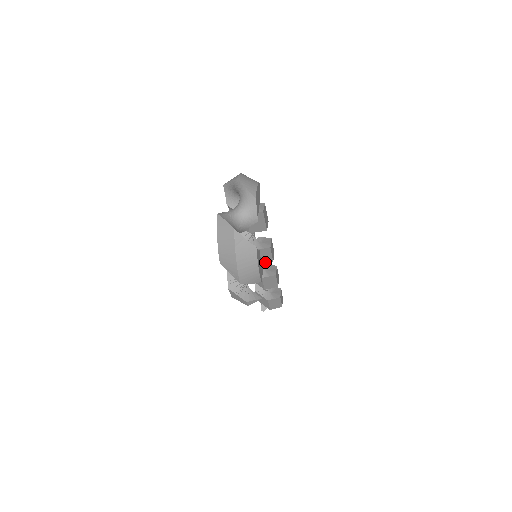
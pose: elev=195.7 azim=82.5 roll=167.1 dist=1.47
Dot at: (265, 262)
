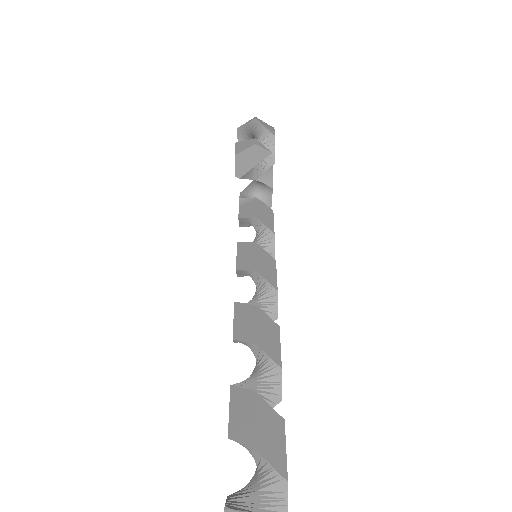
Dot at: (266, 279)
